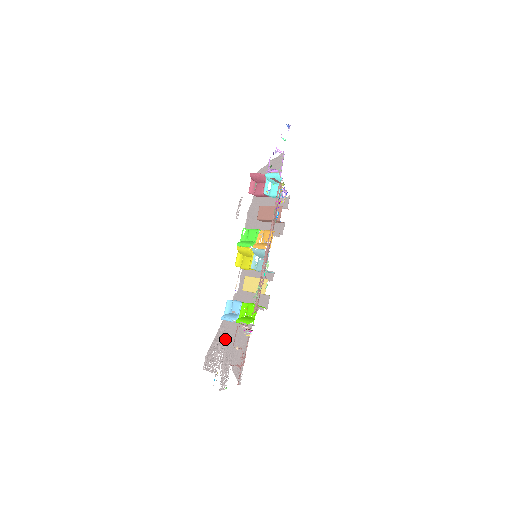
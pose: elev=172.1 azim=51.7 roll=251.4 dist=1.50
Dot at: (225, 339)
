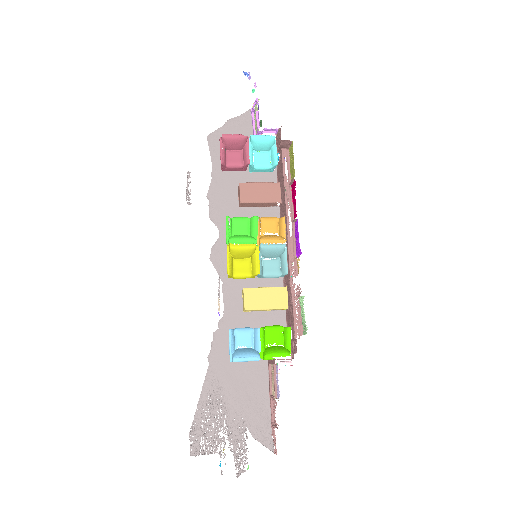
Dot at: (223, 393)
